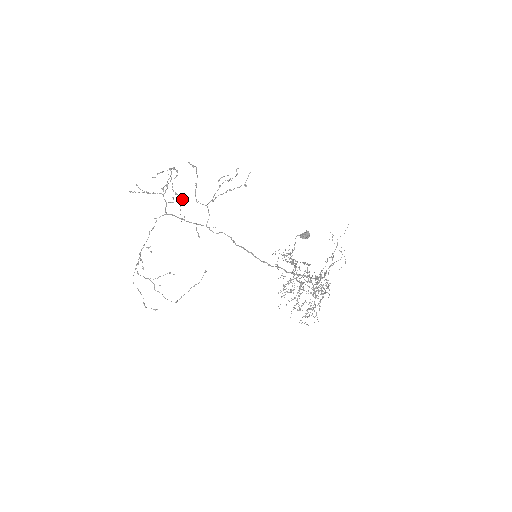
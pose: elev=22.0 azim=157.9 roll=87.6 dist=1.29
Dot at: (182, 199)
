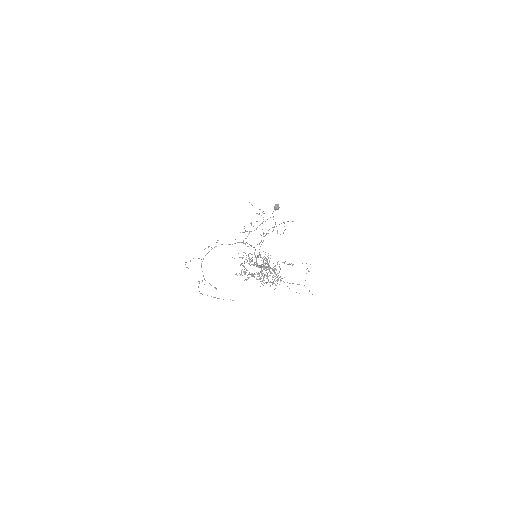
Dot at: occluded
